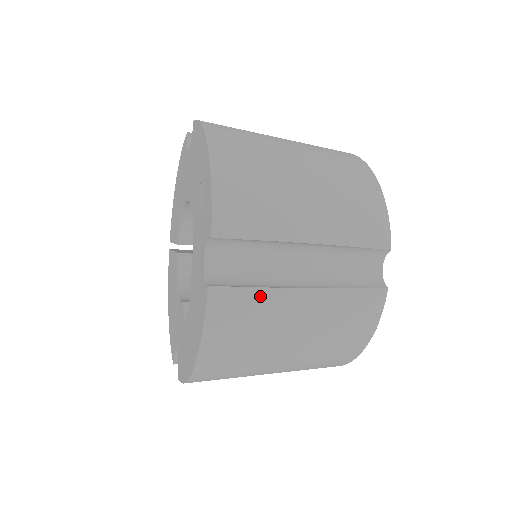
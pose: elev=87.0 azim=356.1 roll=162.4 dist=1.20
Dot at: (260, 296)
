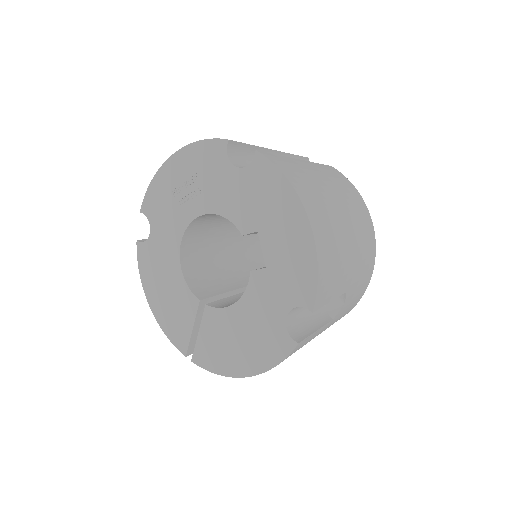
Dot at: (285, 159)
